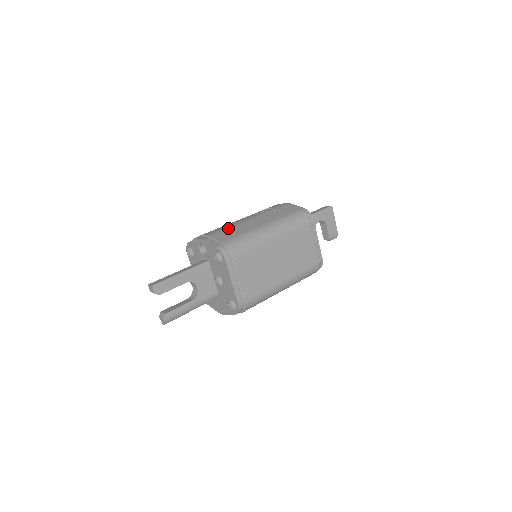
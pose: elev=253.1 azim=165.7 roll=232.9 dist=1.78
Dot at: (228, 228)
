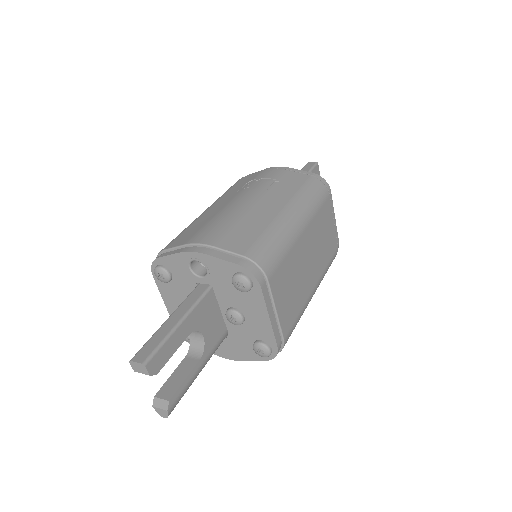
Dot at: (230, 224)
